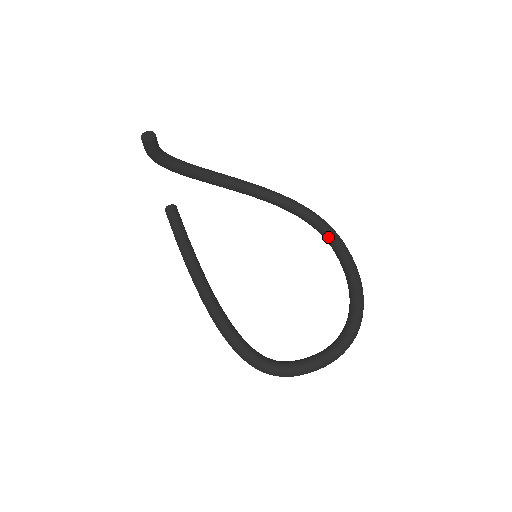
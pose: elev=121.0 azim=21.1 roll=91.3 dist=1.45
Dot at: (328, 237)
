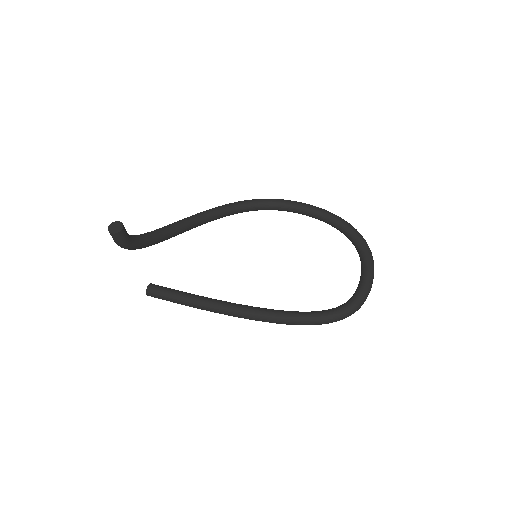
Dot at: (279, 206)
